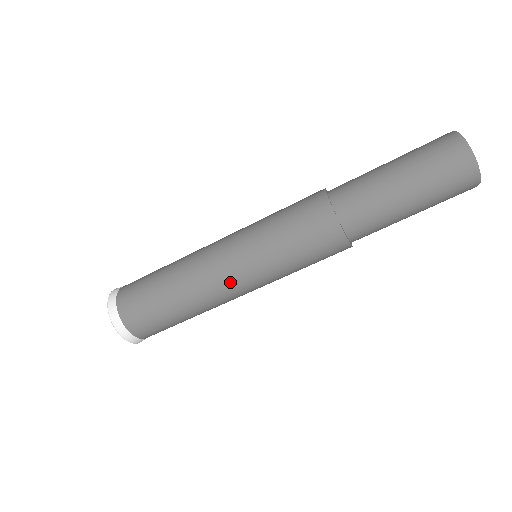
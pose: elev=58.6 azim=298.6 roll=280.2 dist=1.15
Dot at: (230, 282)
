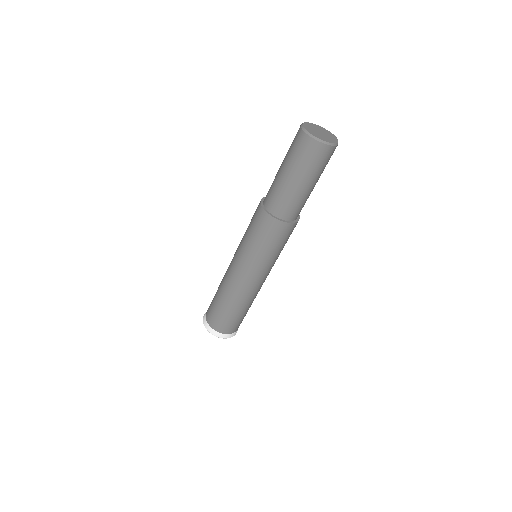
Dot at: (243, 278)
